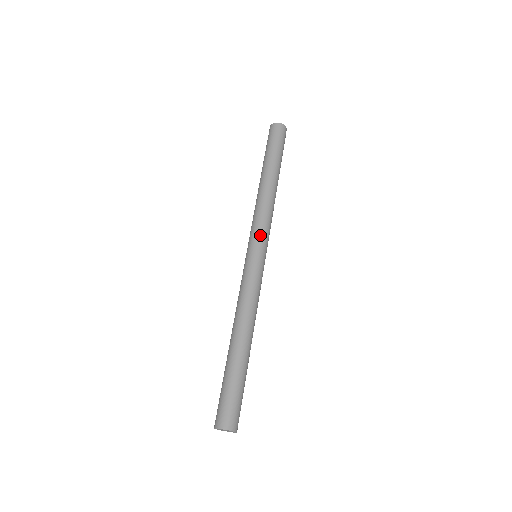
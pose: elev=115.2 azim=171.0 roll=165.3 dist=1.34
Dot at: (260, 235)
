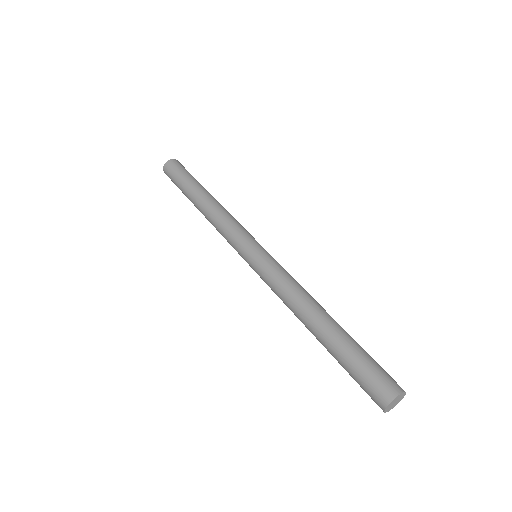
Dot at: (239, 239)
